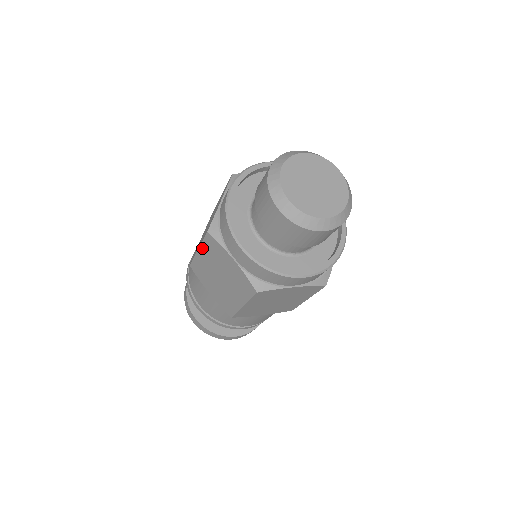
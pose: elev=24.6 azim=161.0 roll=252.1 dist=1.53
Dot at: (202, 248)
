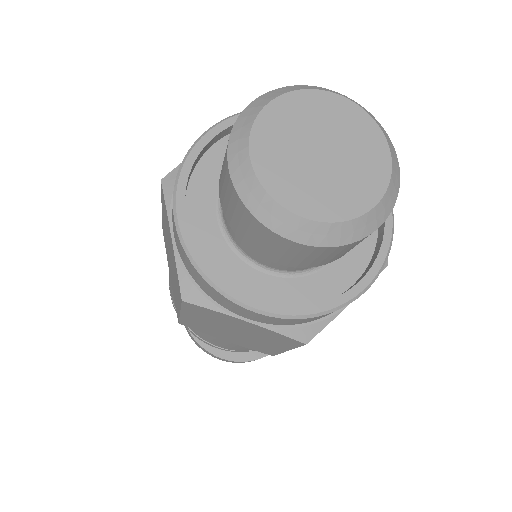
Dot at: (185, 313)
